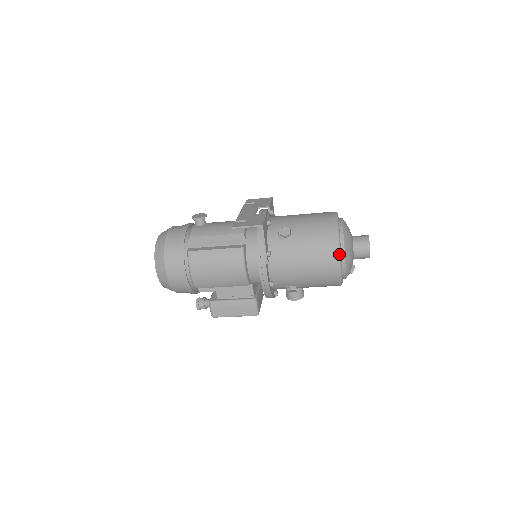
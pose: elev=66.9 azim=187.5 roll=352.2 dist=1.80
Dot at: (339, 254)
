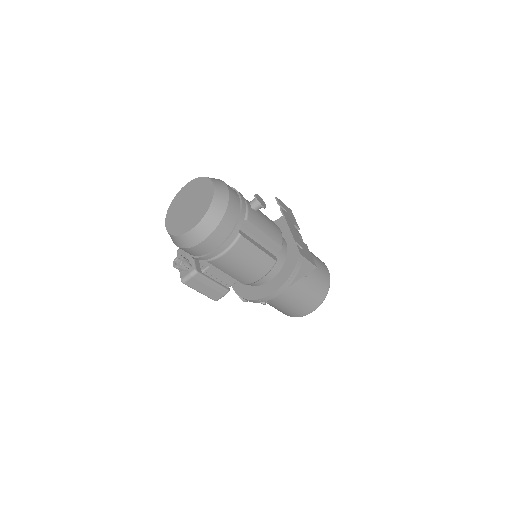
Dot at: occluded
